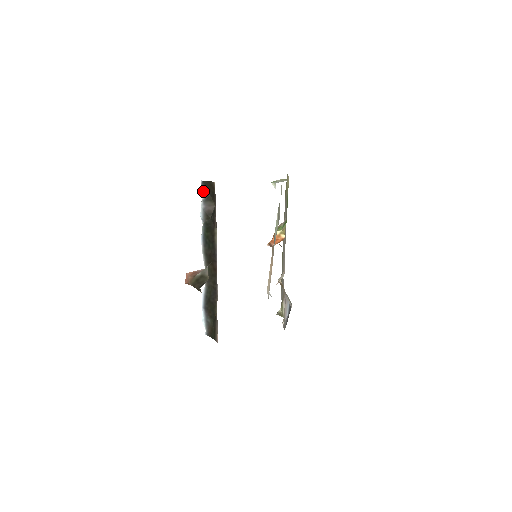
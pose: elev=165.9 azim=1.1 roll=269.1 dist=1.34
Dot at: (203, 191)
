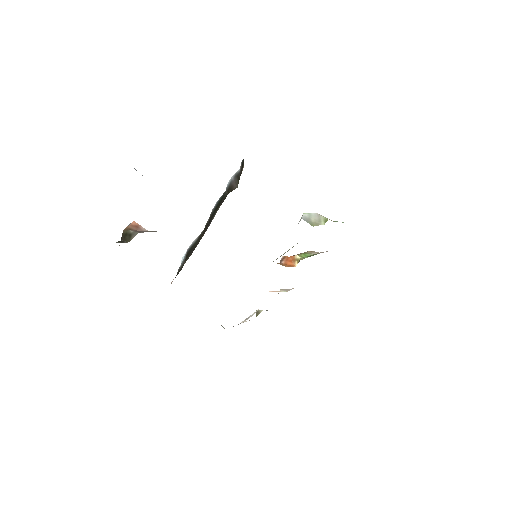
Dot at: (241, 166)
